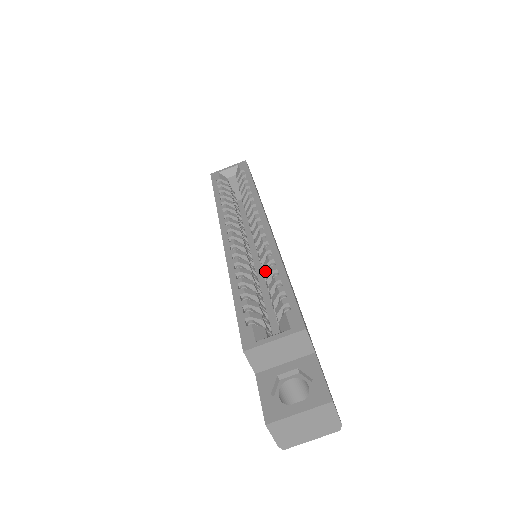
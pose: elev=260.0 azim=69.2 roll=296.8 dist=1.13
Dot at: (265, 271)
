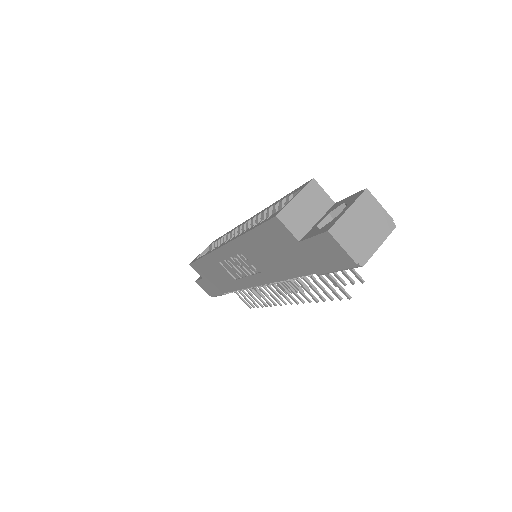
Dot at: occluded
